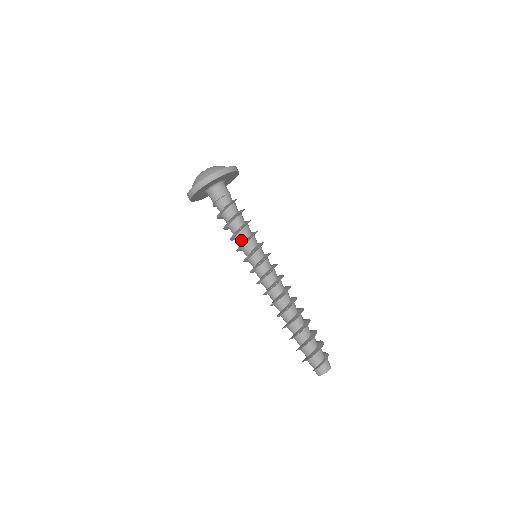
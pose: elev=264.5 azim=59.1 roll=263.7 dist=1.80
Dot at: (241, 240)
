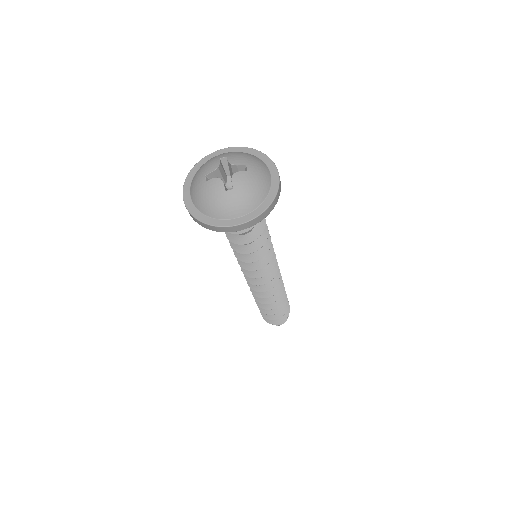
Dot at: occluded
